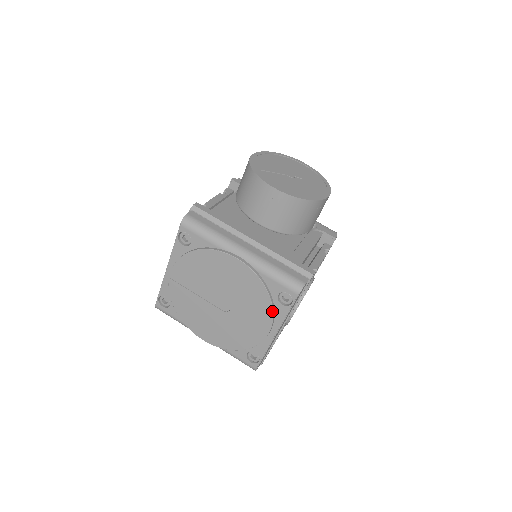
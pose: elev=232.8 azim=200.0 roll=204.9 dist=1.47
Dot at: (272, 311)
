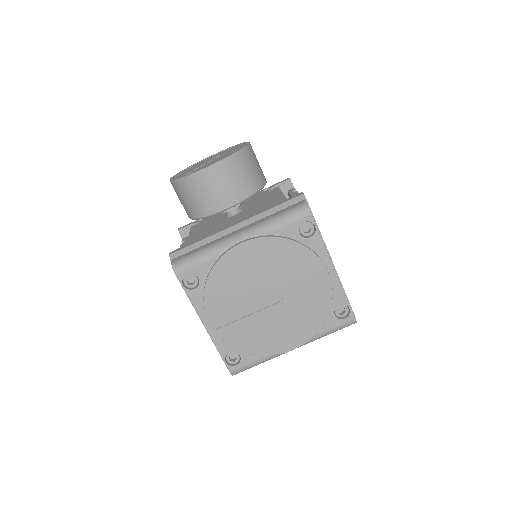
Dot at: (310, 251)
